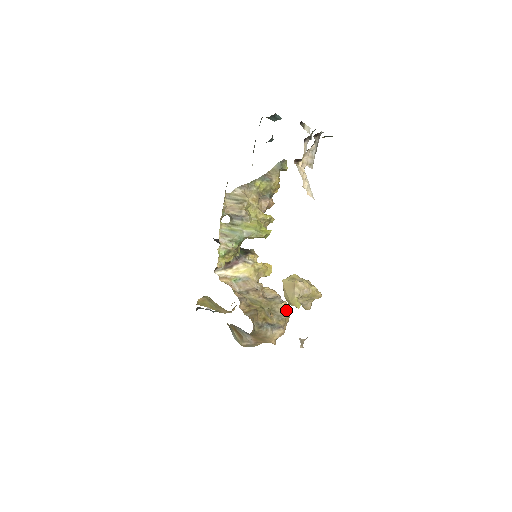
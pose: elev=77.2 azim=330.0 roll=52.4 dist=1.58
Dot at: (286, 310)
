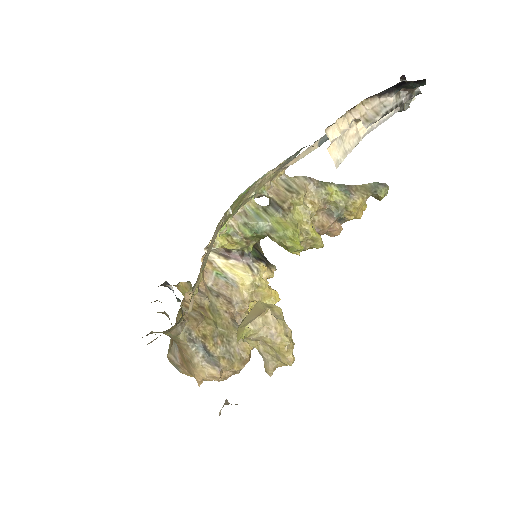
Dot at: (245, 354)
